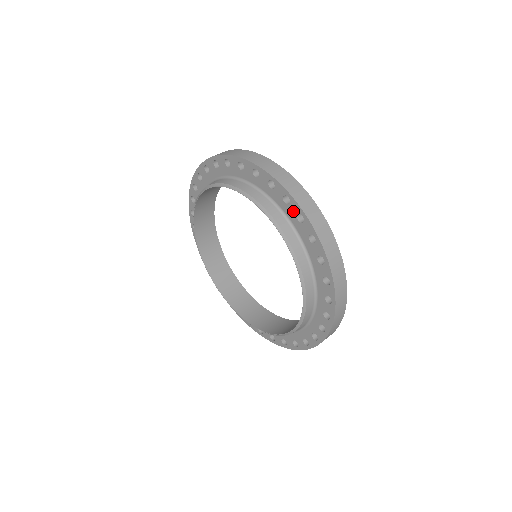
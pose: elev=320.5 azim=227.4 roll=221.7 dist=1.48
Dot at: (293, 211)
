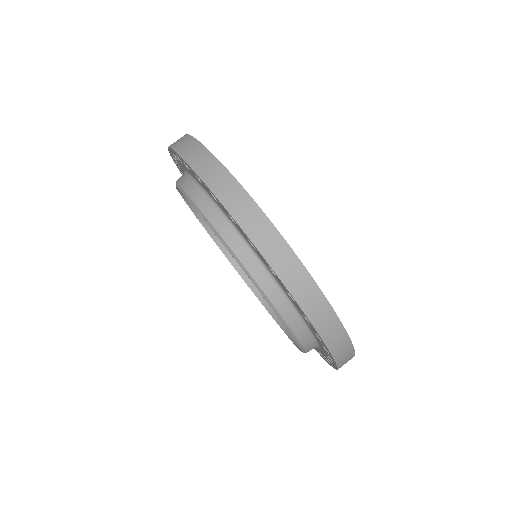
Dot at: (327, 359)
